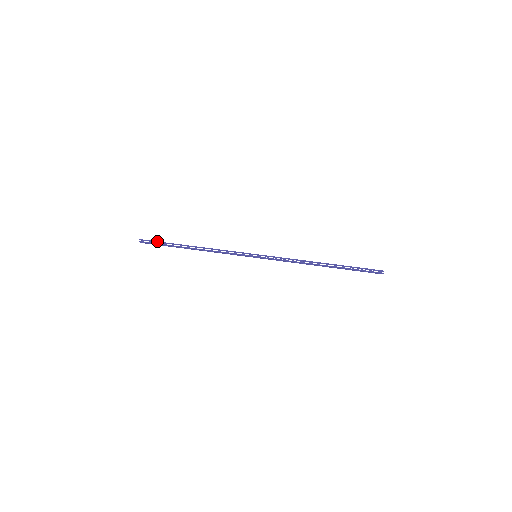
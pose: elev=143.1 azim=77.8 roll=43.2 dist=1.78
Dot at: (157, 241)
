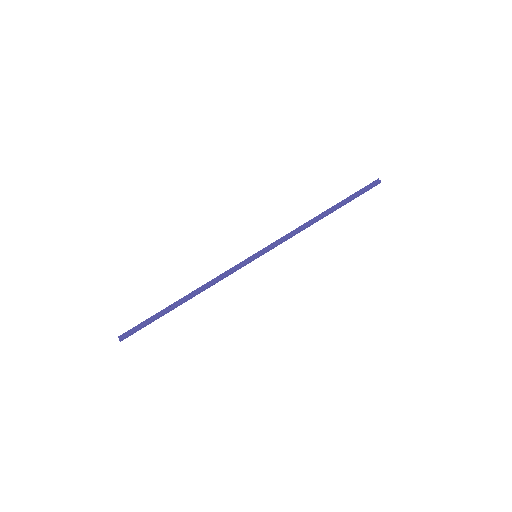
Dot at: (140, 323)
